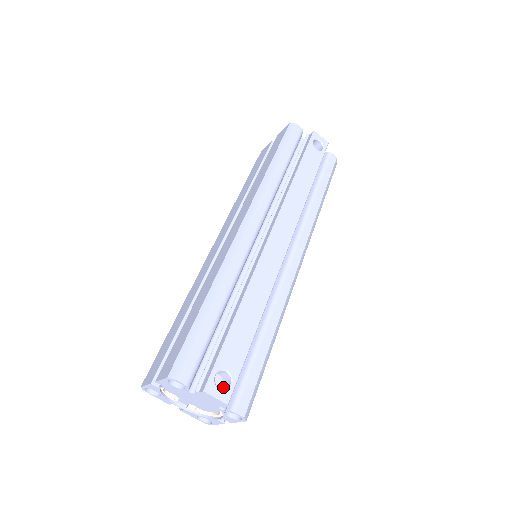
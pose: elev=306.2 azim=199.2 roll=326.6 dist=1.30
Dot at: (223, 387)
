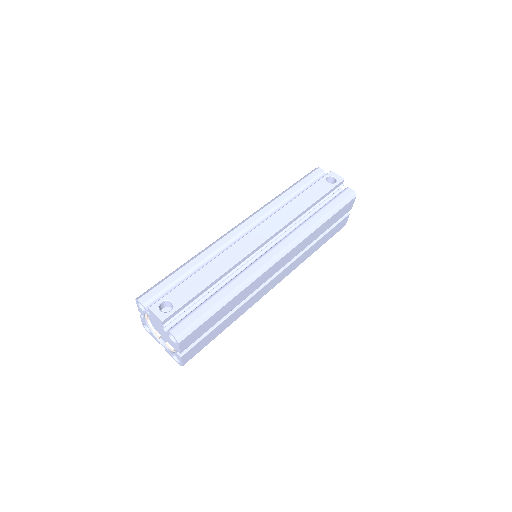
Dot at: occluded
